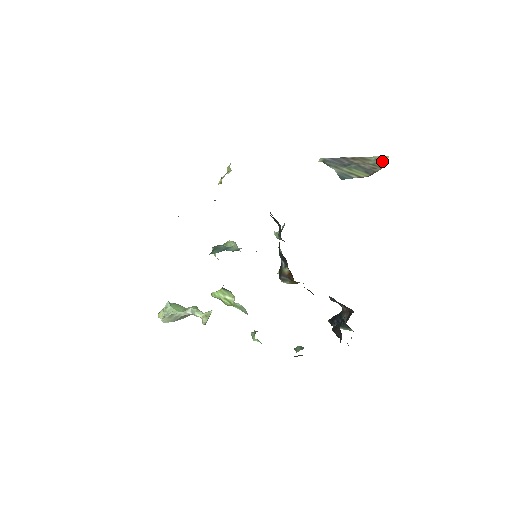
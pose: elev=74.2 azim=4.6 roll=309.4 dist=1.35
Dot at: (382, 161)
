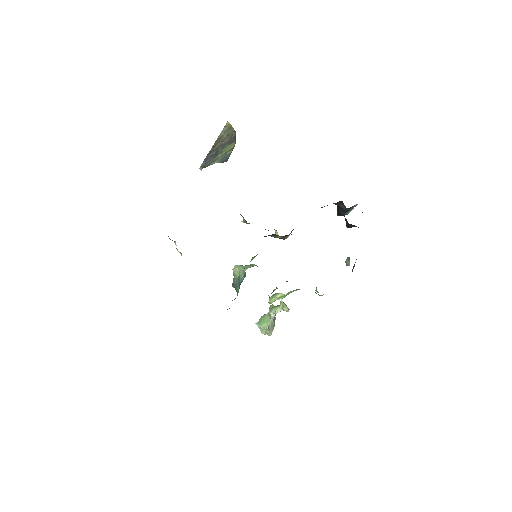
Dot at: (229, 128)
